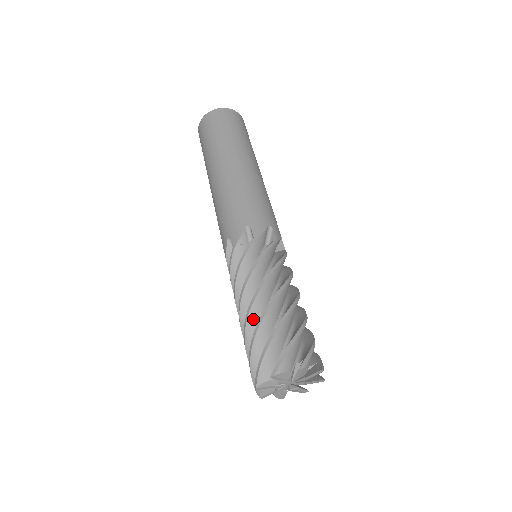
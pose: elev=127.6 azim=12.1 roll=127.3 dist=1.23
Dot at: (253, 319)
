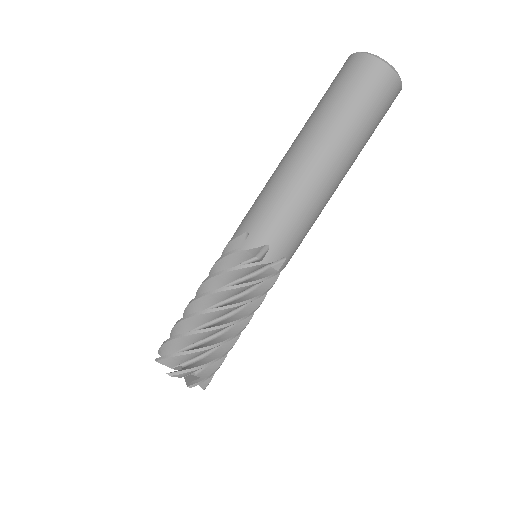
Dot at: (198, 320)
